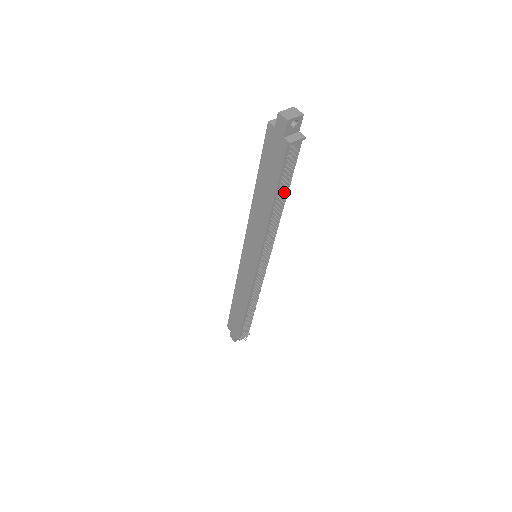
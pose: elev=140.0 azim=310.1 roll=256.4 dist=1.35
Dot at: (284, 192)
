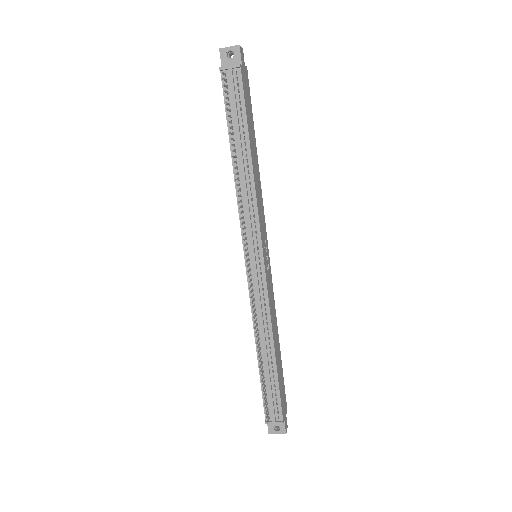
Dot at: (239, 138)
